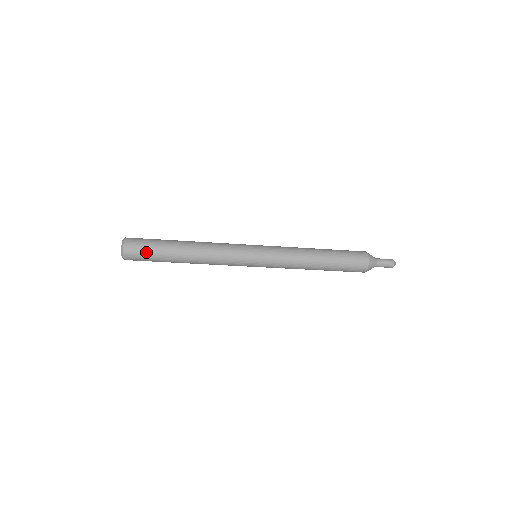
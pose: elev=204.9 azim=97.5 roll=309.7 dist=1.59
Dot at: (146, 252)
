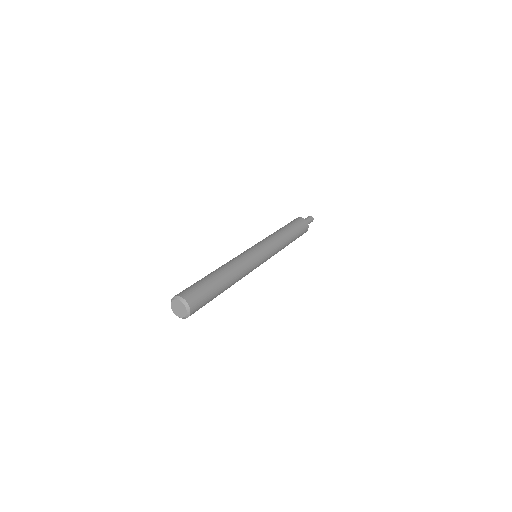
Dot at: (205, 302)
